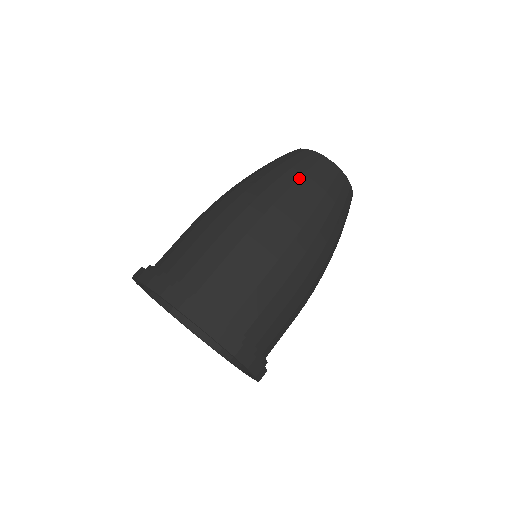
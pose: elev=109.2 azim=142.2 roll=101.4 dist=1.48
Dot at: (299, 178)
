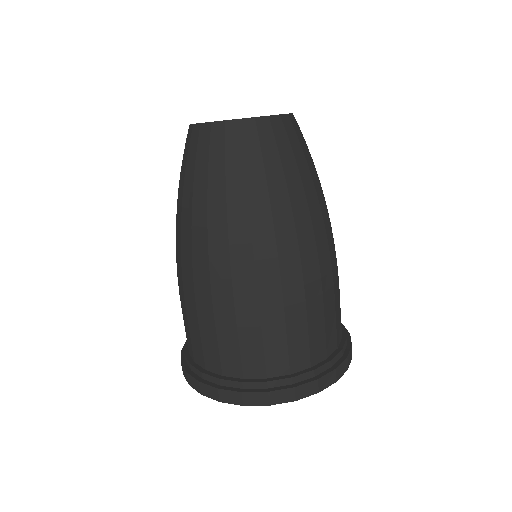
Dot at: (207, 186)
